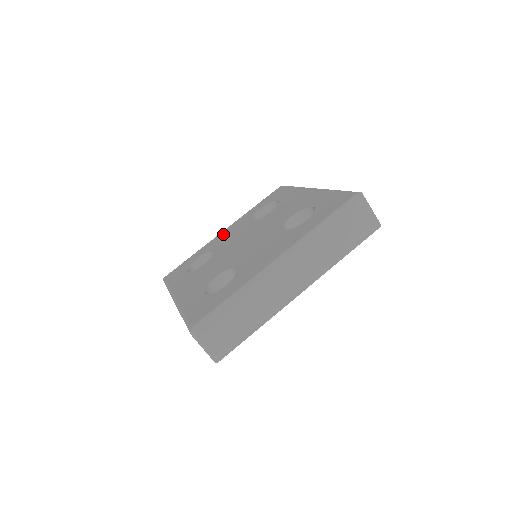
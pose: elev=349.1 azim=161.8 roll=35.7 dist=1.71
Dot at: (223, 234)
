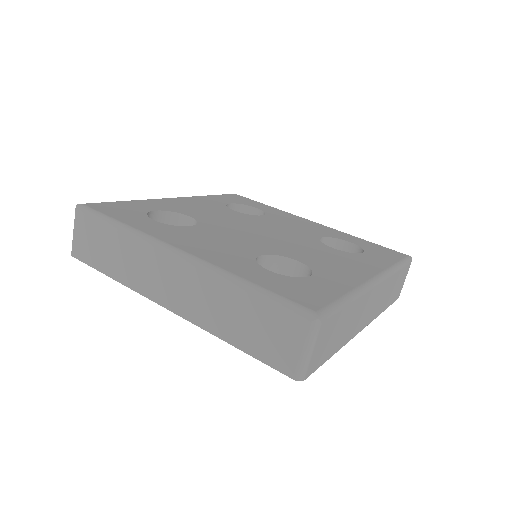
Dot at: (182, 202)
